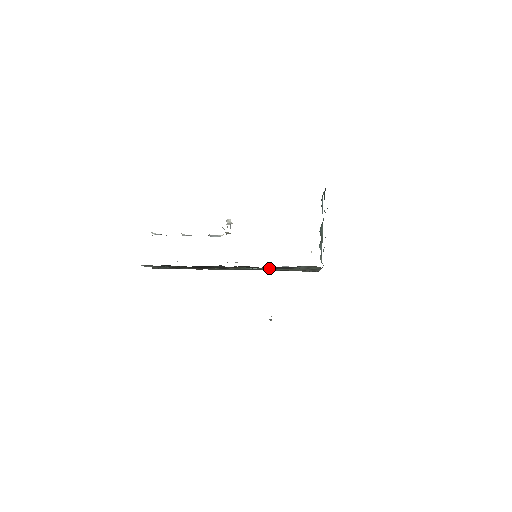
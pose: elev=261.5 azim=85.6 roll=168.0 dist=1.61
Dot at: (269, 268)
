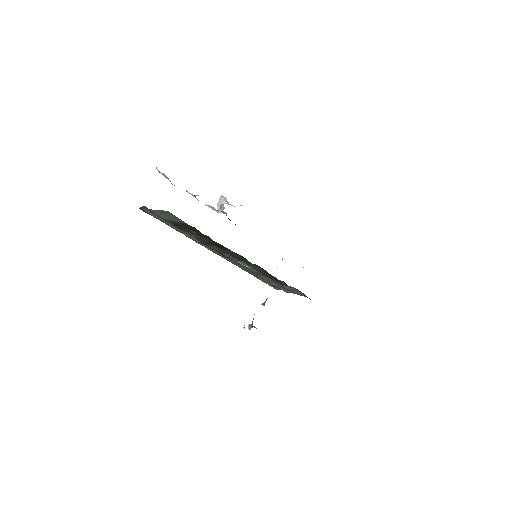
Dot at: (273, 278)
